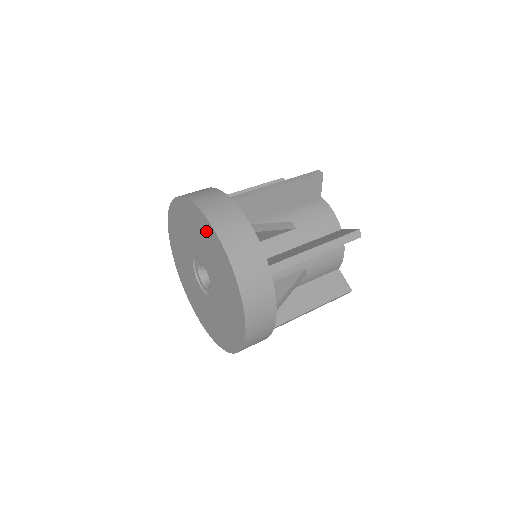
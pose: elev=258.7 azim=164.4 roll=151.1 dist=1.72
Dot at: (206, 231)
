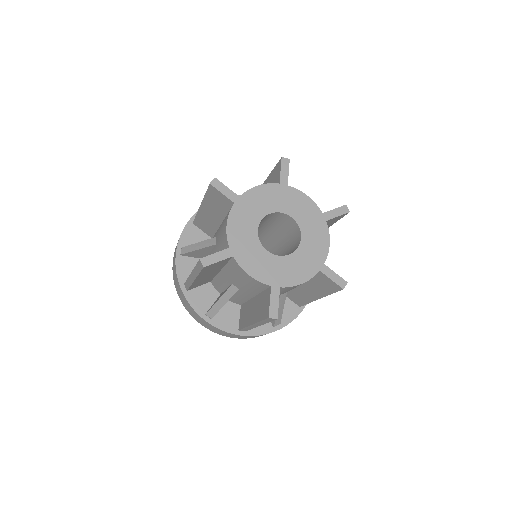
Dot at: occluded
